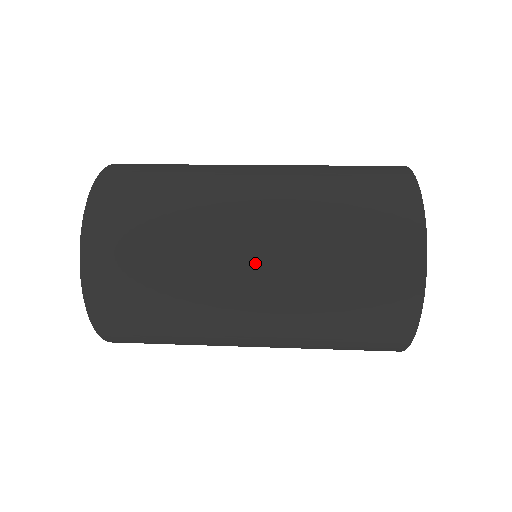
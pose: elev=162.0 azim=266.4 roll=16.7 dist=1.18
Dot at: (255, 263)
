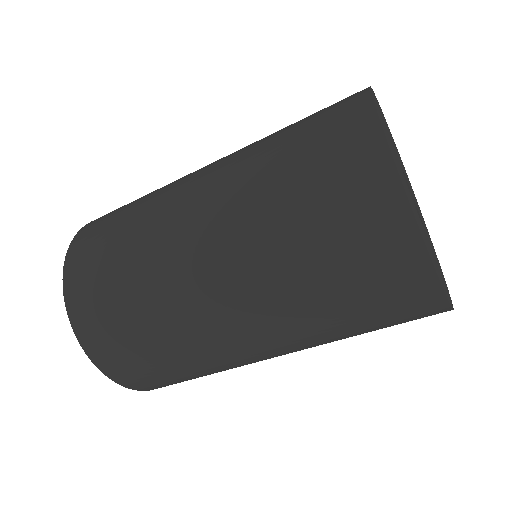
Dot at: (202, 202)
